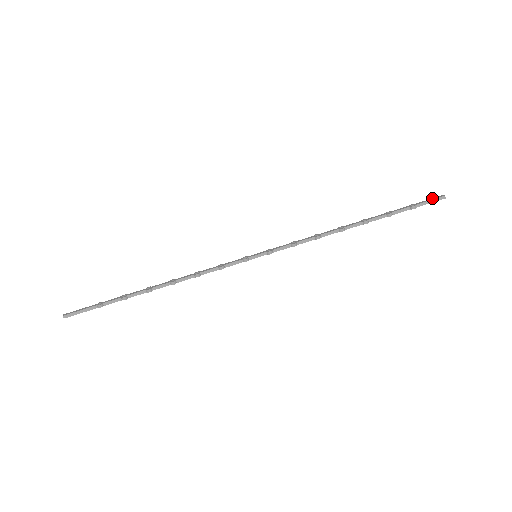
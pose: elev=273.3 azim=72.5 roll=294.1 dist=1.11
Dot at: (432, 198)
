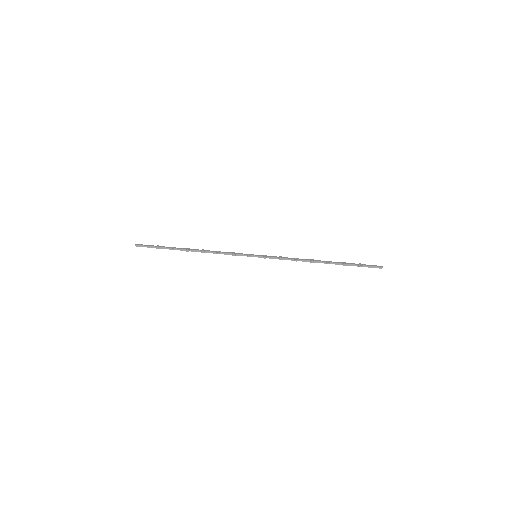
Dot at: (374, 265)
